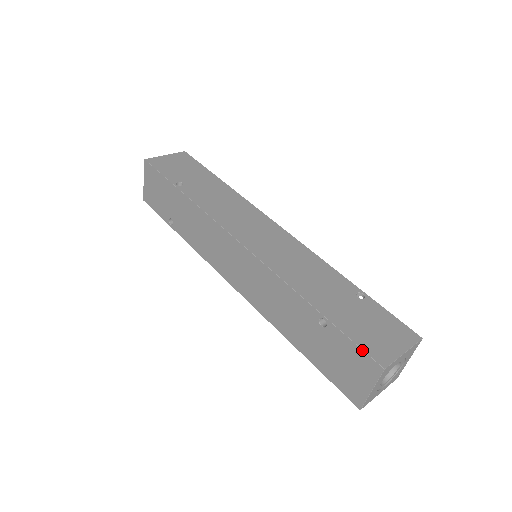
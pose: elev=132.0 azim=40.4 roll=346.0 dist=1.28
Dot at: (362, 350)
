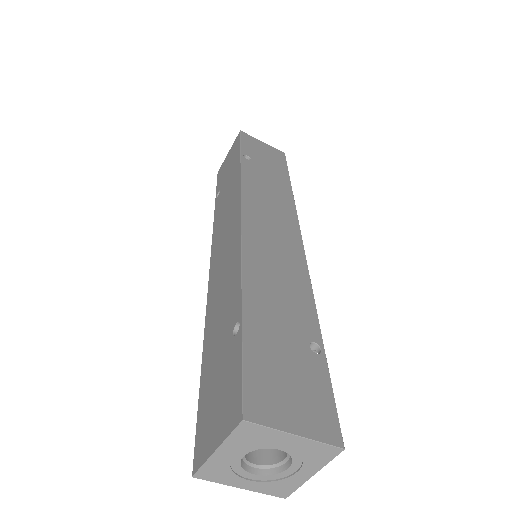
Dot at: (242, 380)
